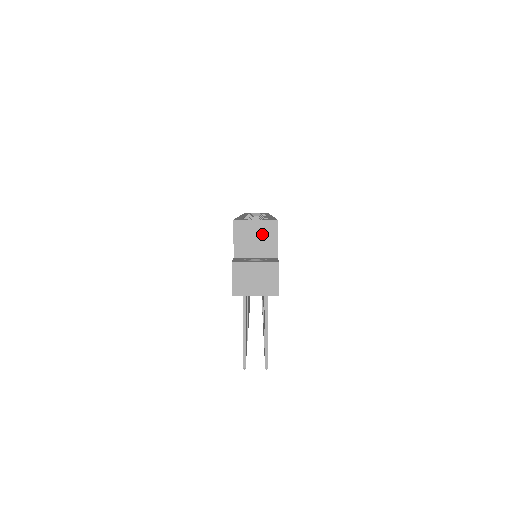
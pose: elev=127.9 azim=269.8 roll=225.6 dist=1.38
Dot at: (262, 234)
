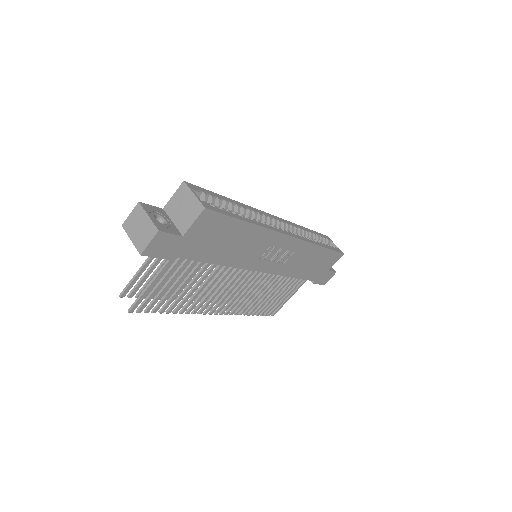
Dot at: (189, 209)
